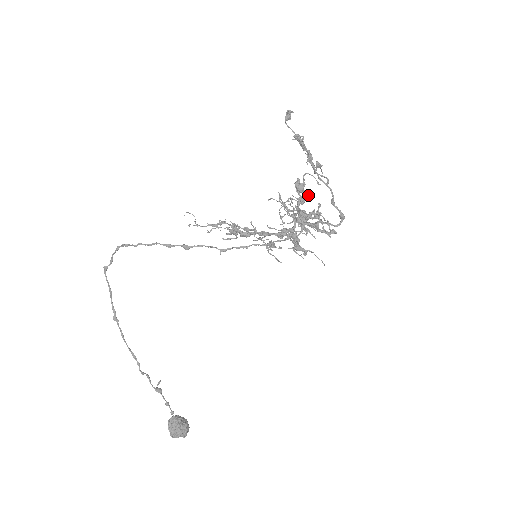
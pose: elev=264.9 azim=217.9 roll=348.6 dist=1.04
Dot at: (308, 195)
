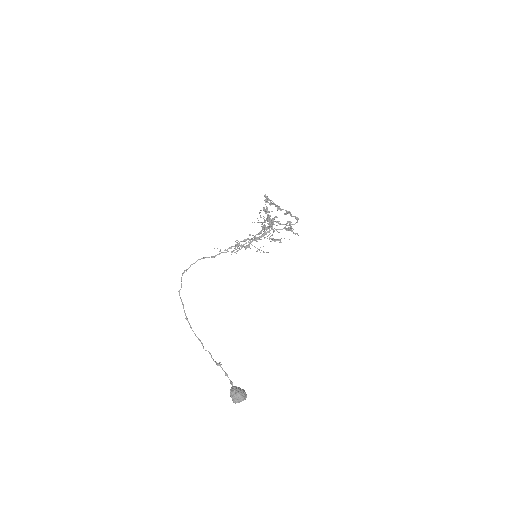
Dot at: occluded
